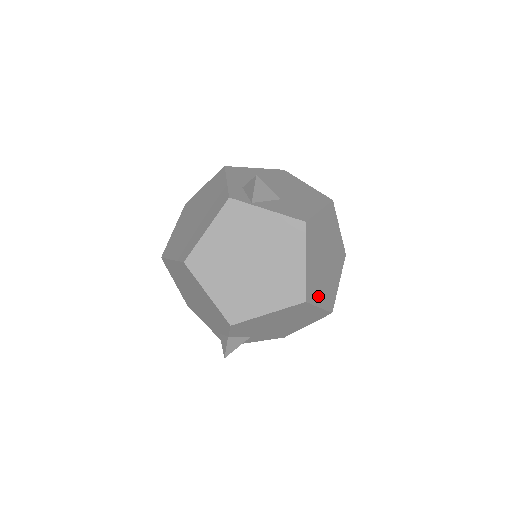
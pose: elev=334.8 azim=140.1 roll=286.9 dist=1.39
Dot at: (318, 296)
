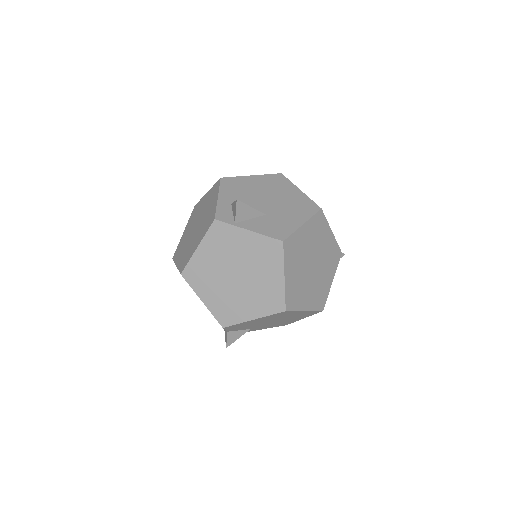
Dot at: (303, 301)
